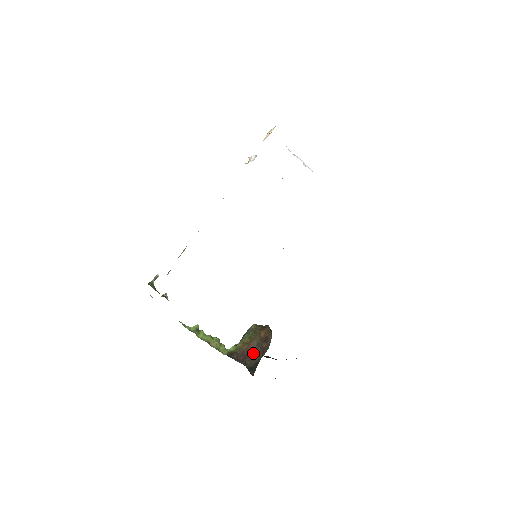
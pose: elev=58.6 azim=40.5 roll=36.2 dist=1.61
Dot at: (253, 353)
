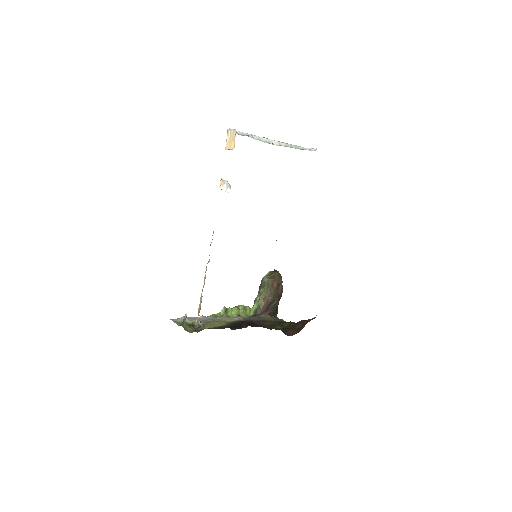
Dot at: (272, 303)
